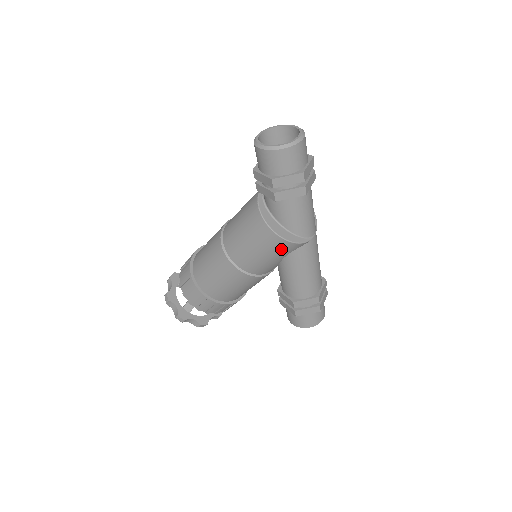
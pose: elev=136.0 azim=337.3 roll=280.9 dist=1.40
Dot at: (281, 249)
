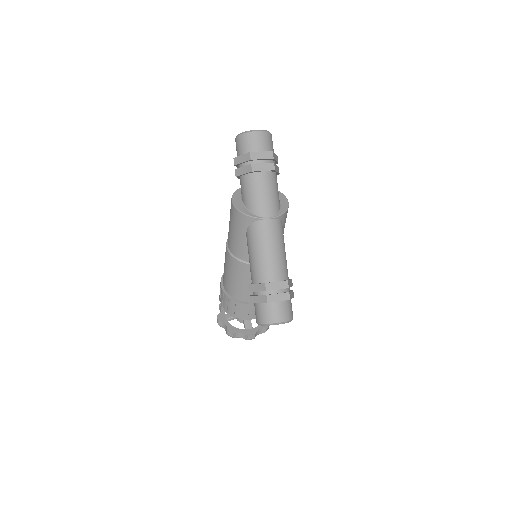
Dot at: (238, 221)
